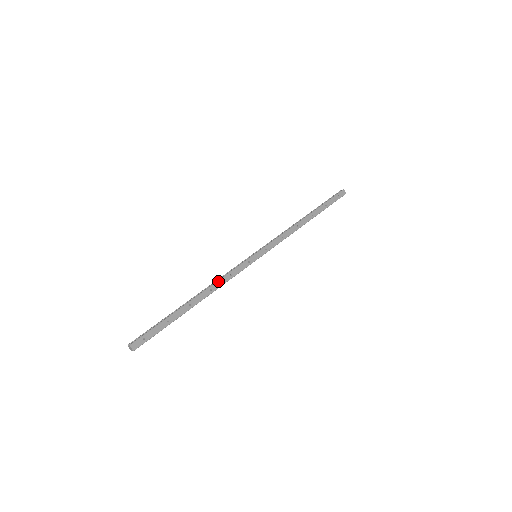
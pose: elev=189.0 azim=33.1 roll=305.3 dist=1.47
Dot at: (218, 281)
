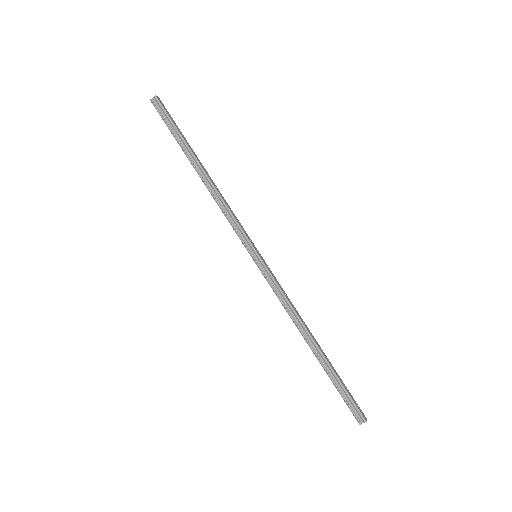
Dot at: (224, 199)
